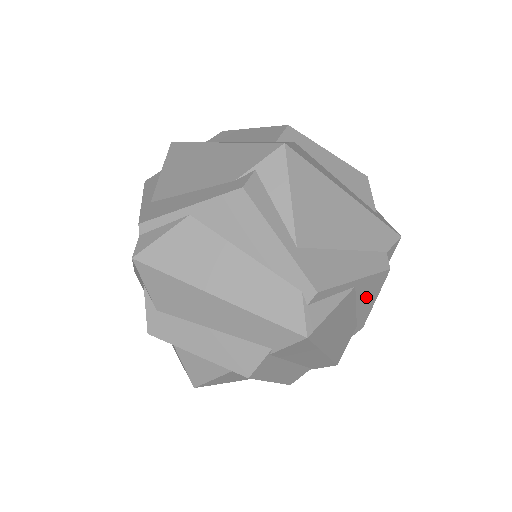
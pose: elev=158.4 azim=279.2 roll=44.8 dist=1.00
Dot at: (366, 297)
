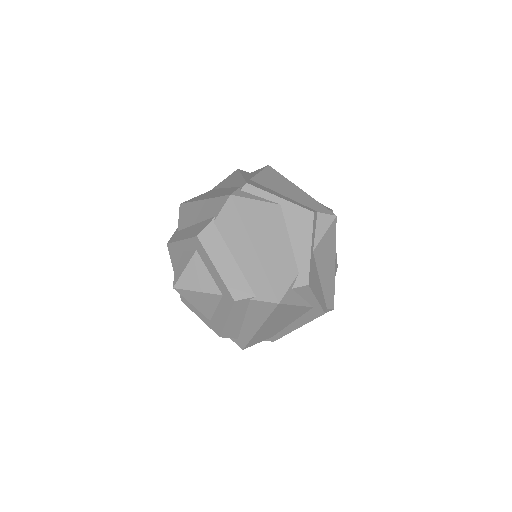
Dot at: (297, 232)
